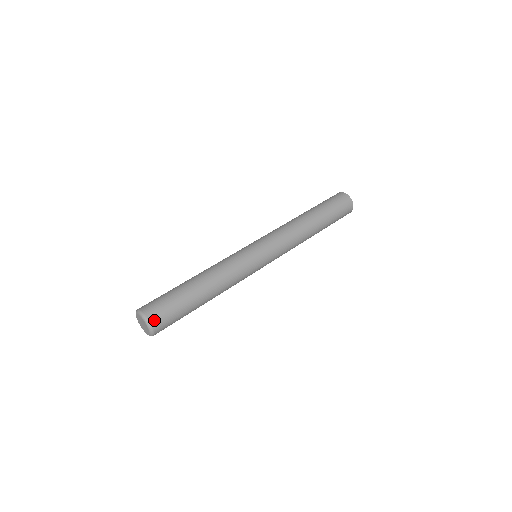
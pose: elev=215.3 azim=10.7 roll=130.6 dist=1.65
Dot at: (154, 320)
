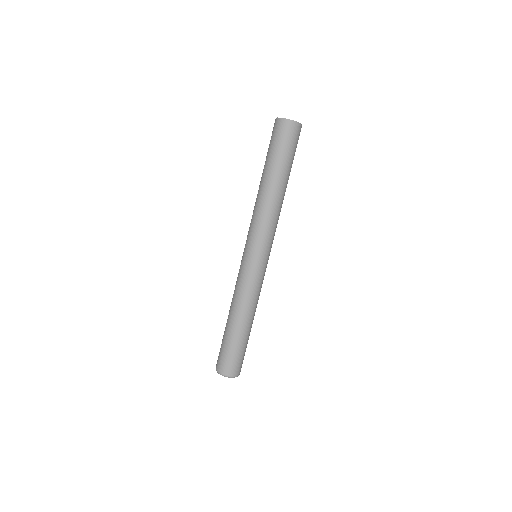
Dot at: (236, 373)
